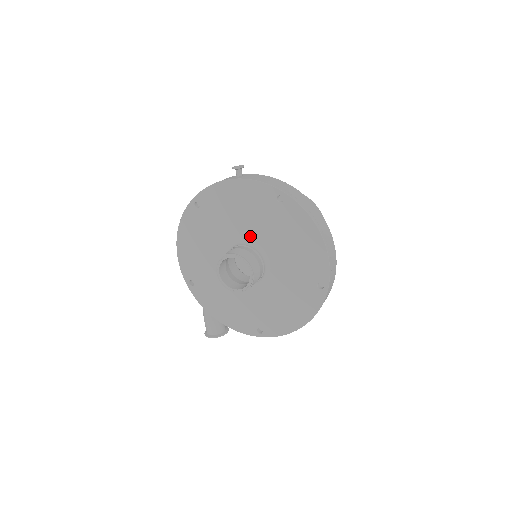
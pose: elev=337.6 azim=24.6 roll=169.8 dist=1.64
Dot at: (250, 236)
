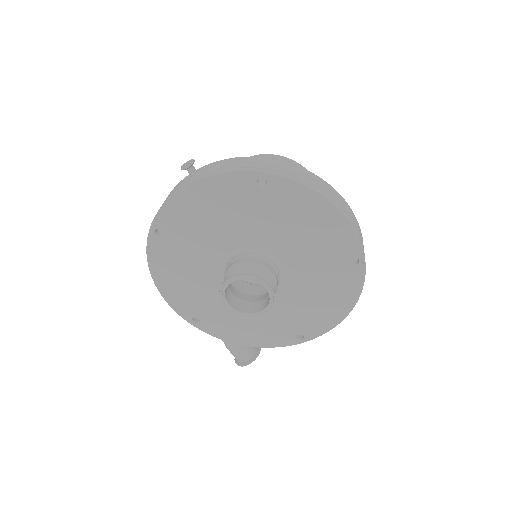
Dot at: (242, 241)
